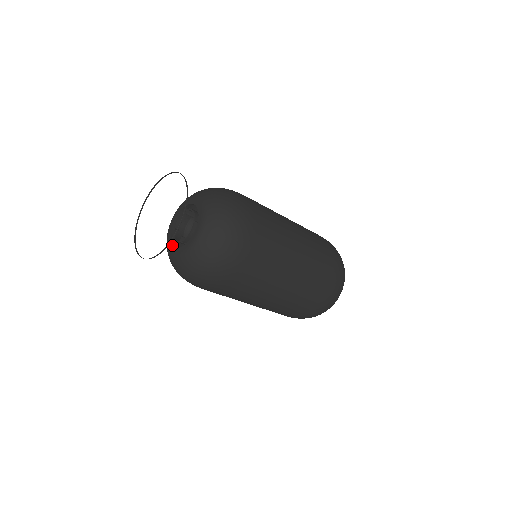
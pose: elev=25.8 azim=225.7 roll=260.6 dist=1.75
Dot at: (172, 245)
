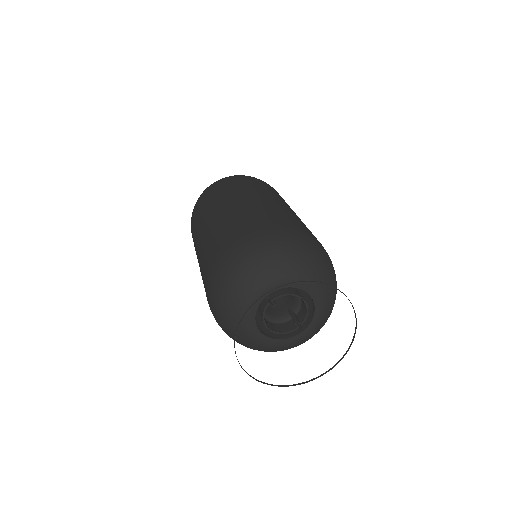
Dot at: (287, 340)
